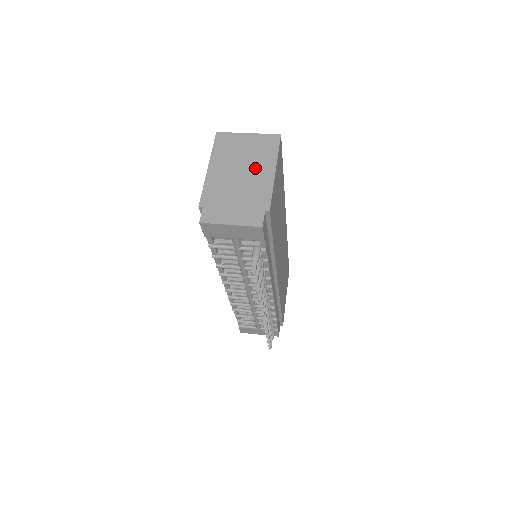
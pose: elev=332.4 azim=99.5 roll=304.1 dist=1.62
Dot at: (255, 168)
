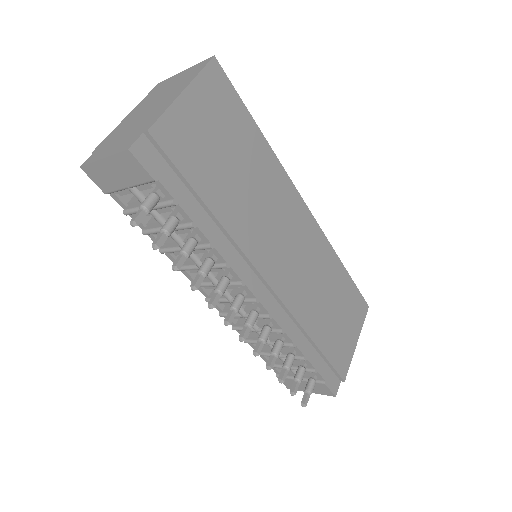
Dot at: (166, 97)
